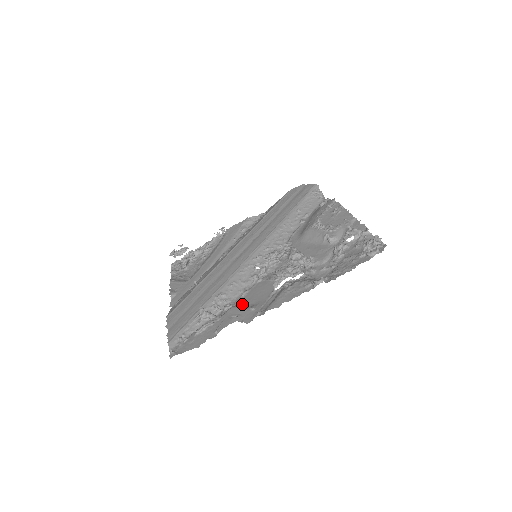
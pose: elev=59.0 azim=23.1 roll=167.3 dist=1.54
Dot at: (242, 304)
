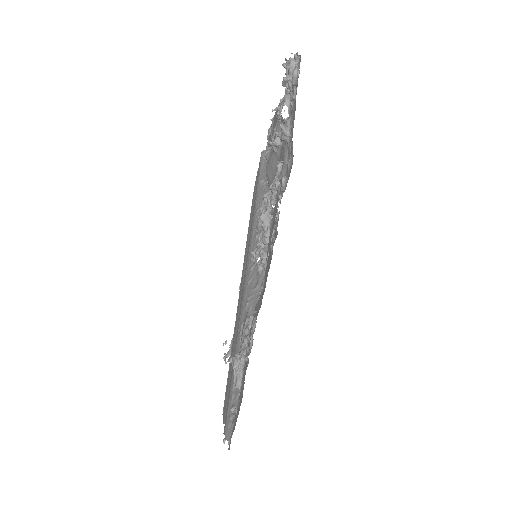
Dot at: occluded
